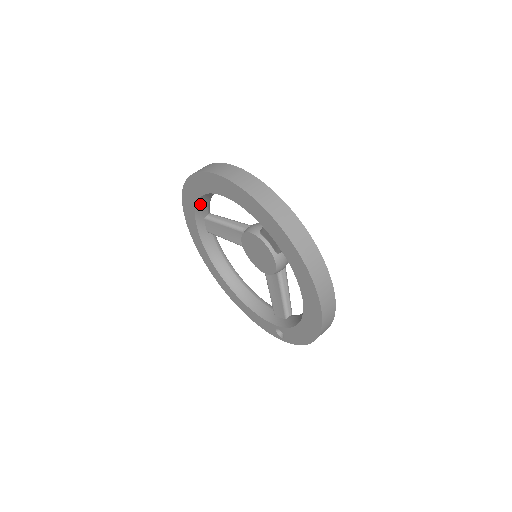
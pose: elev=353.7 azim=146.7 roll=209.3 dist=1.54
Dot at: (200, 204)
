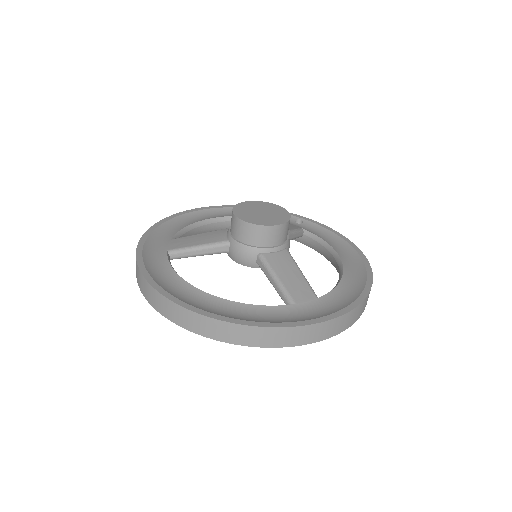
Dot at: occluded
